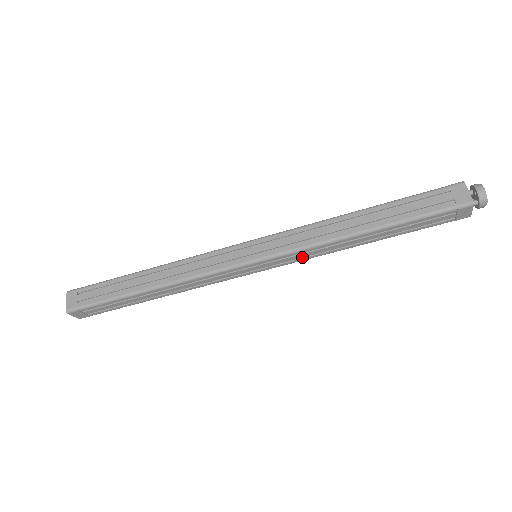
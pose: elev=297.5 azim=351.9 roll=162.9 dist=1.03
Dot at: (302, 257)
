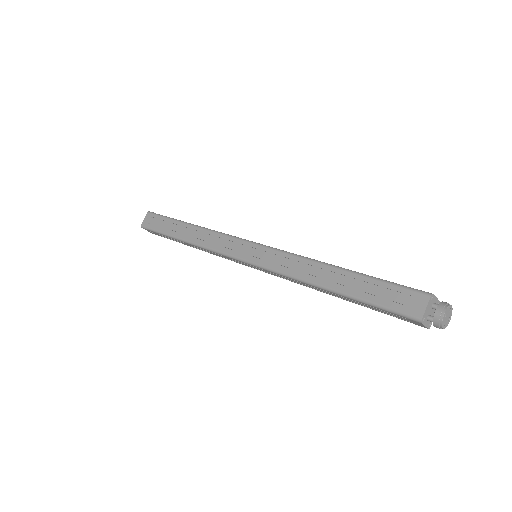
Dot at: (283, 277)
